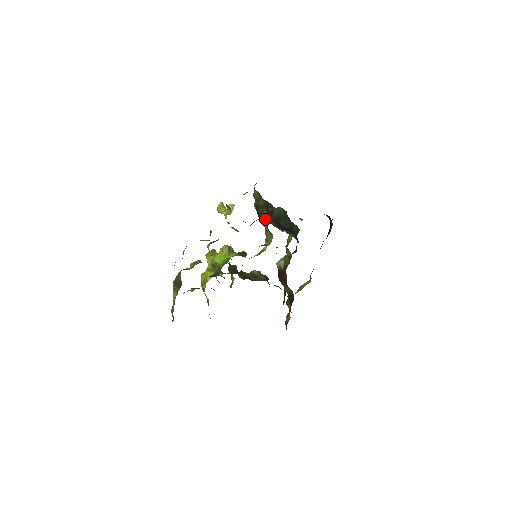
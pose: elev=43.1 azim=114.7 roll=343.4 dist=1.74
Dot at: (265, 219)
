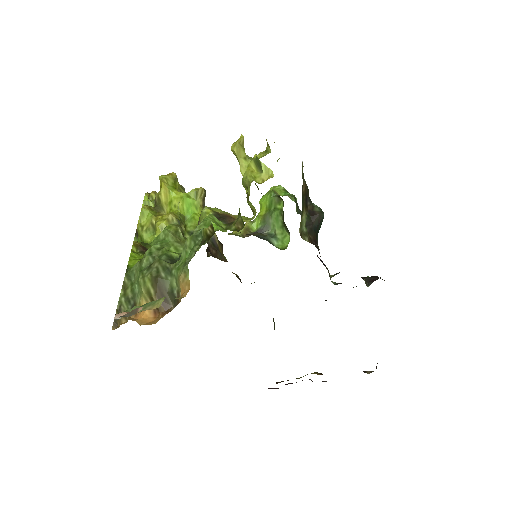
Dot at: (304, 225)
